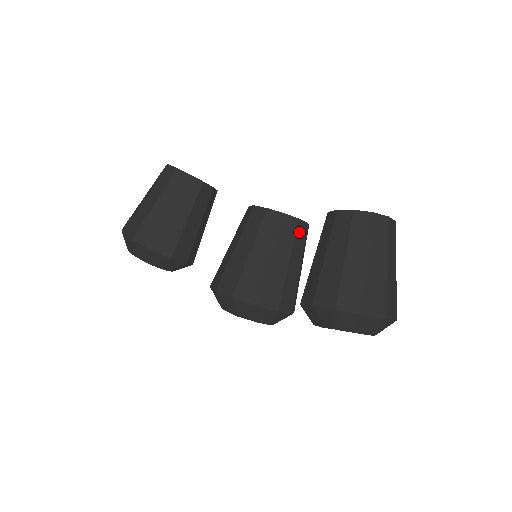
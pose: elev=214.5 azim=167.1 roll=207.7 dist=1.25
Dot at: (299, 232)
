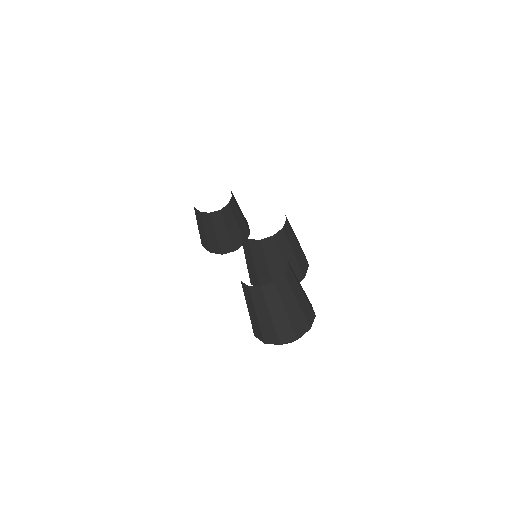
Dot at: (266, 246)
